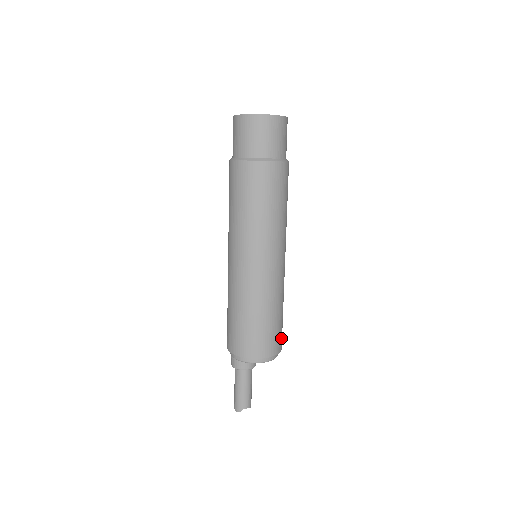
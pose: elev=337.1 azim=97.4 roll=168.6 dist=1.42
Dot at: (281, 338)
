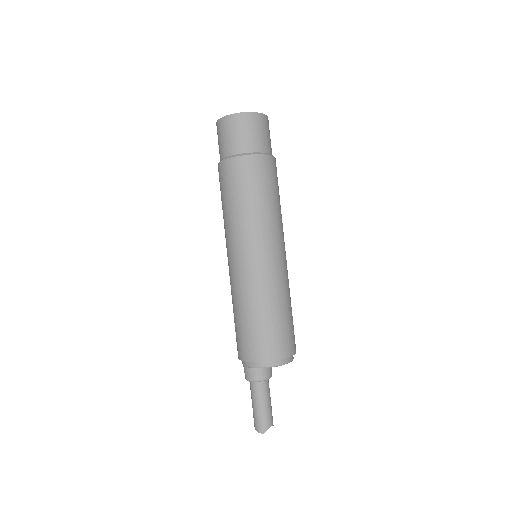
Dot at: occluded
